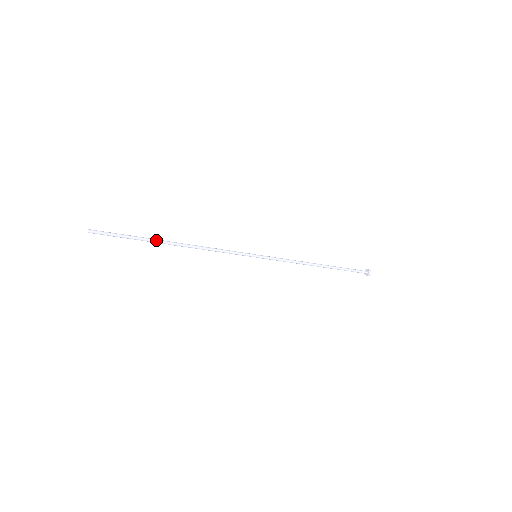
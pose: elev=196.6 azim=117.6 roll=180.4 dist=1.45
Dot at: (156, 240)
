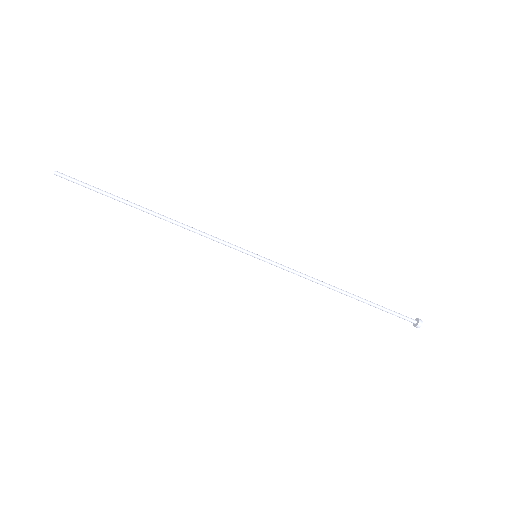
Dot at: (131, 202)
